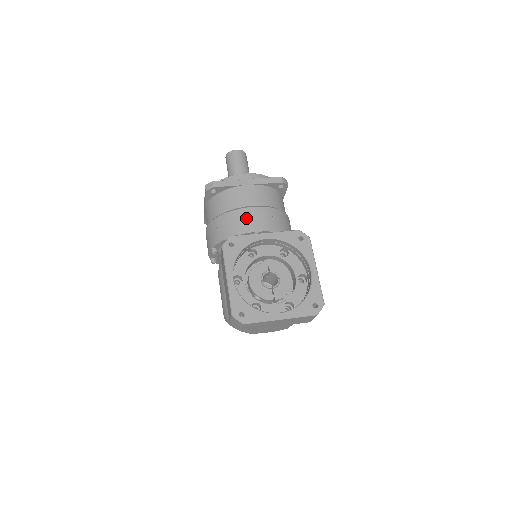
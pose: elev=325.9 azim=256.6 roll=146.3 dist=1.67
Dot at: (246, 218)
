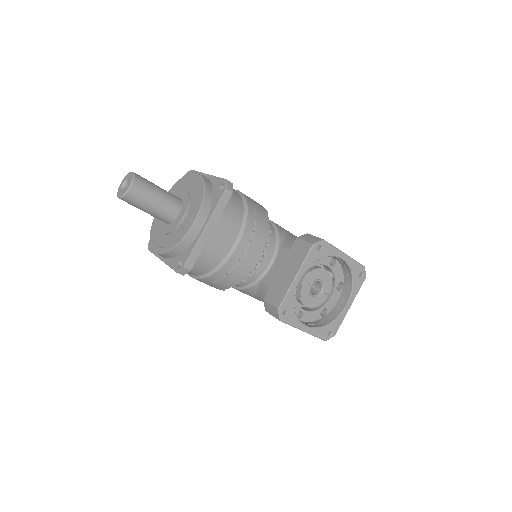
Dot at: (242, 259)
